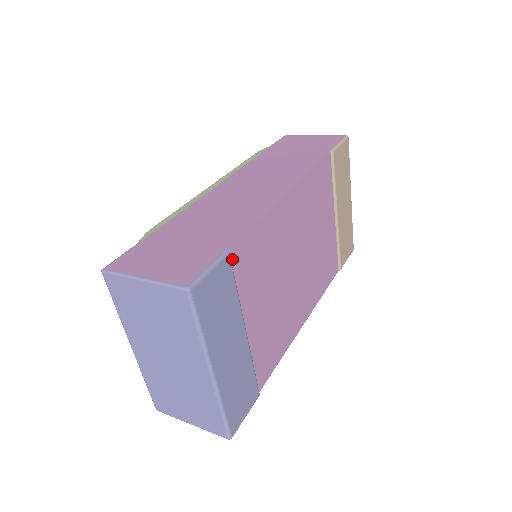
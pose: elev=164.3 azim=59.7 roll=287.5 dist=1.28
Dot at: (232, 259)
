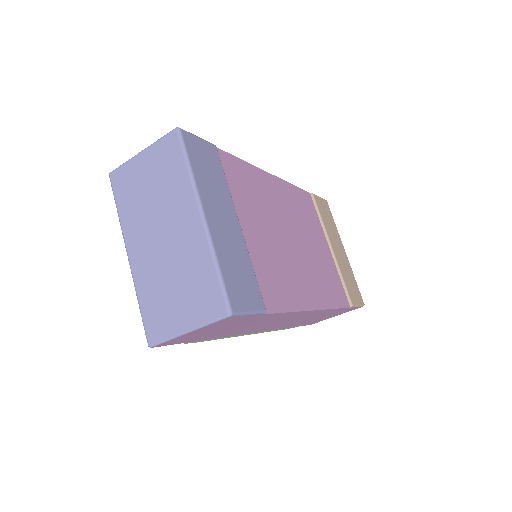
Dot at: (220, 159)
